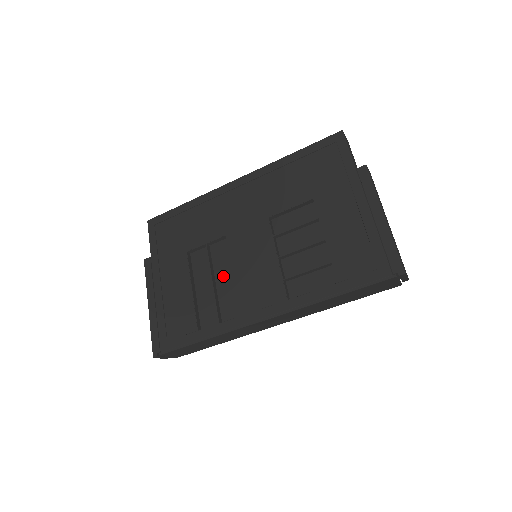
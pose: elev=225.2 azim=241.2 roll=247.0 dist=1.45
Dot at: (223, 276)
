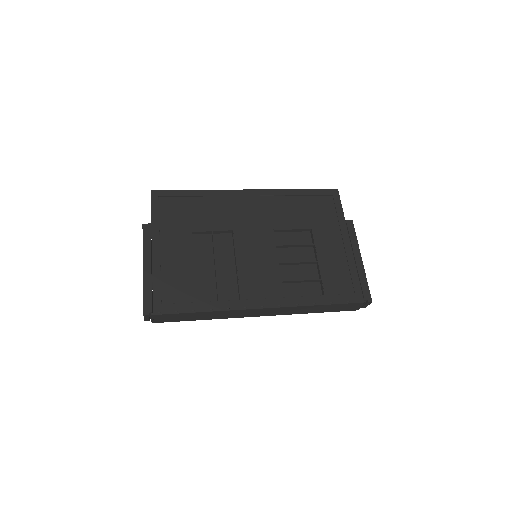
Dot at: (224, 263)
